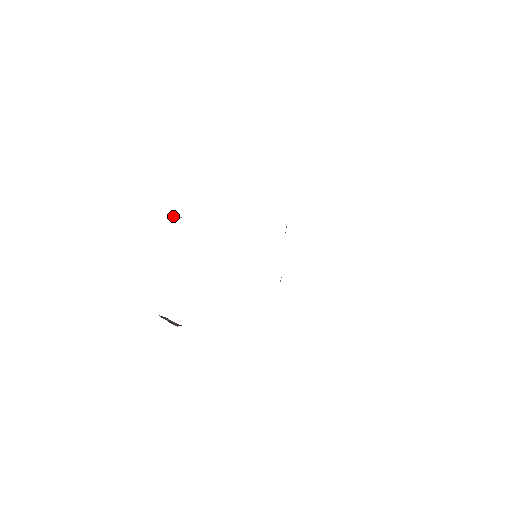
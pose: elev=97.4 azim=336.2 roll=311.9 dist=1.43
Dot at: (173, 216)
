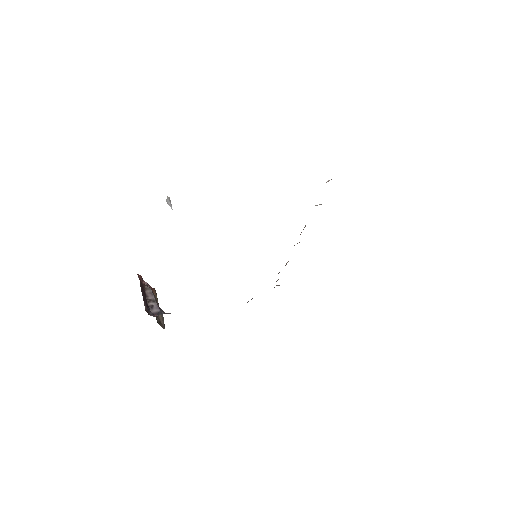
Dot at: (166, 199)
